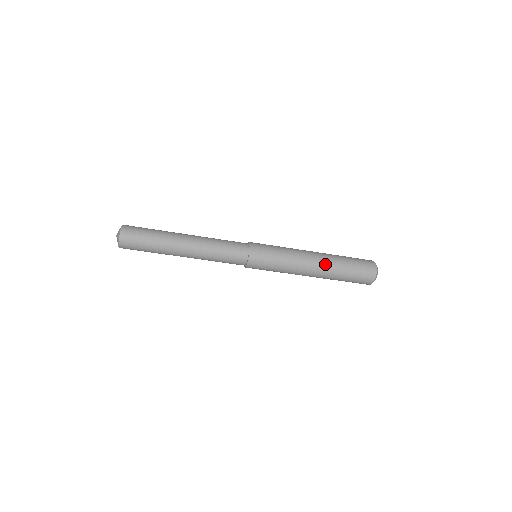
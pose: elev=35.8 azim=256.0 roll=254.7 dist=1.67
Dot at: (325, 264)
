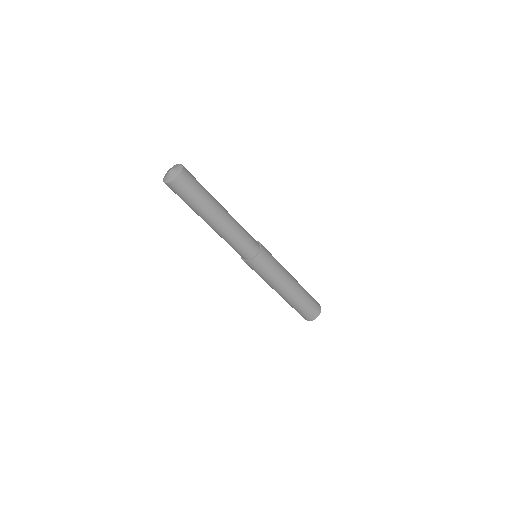
Dot at: (297, 292)
